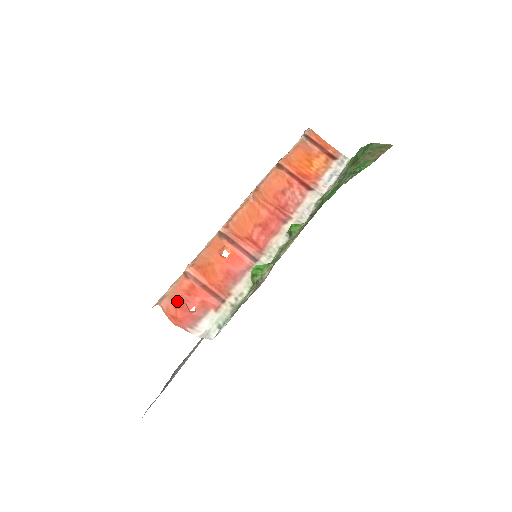
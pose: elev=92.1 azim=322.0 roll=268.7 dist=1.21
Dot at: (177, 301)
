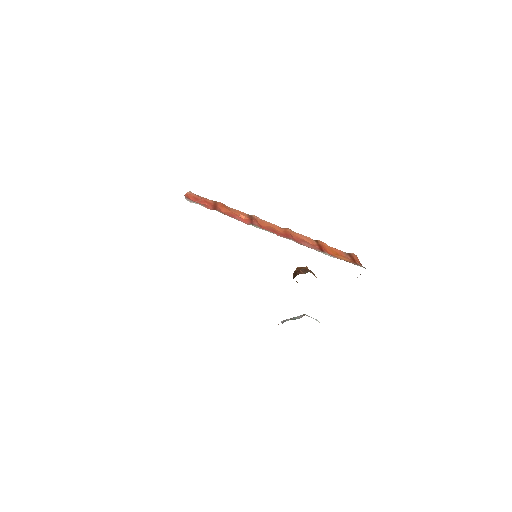
Dot at: (198, 198)
